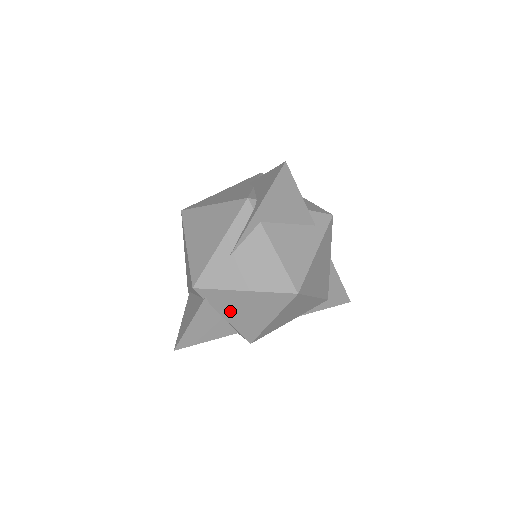
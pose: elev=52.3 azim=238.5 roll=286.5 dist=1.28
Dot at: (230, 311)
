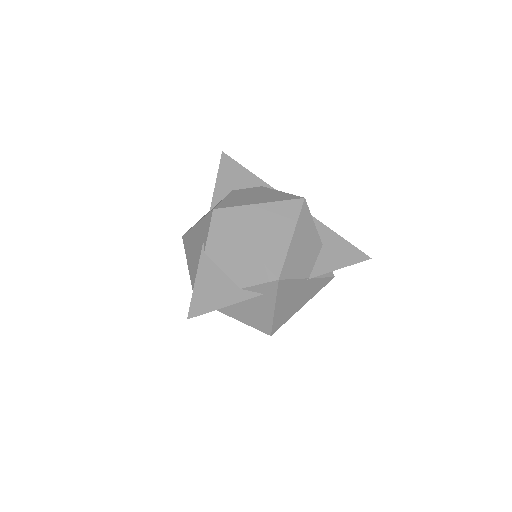
Dot at: occluded
